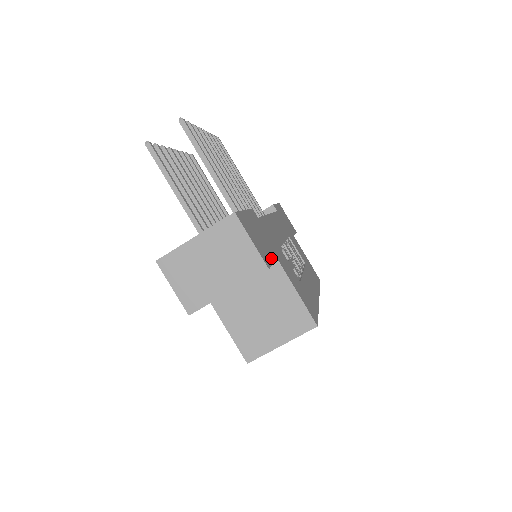
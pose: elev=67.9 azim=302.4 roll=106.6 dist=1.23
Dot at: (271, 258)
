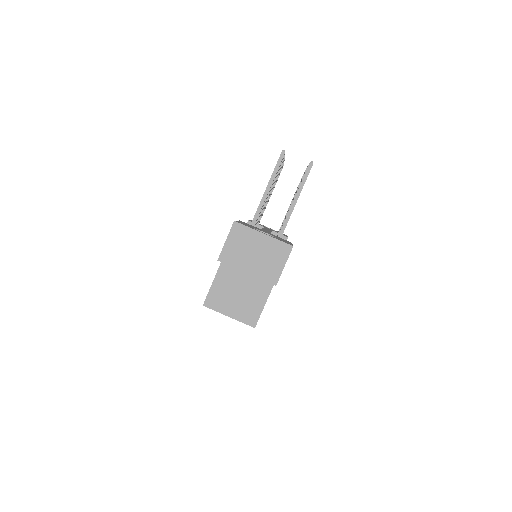
Dot at: occluded
